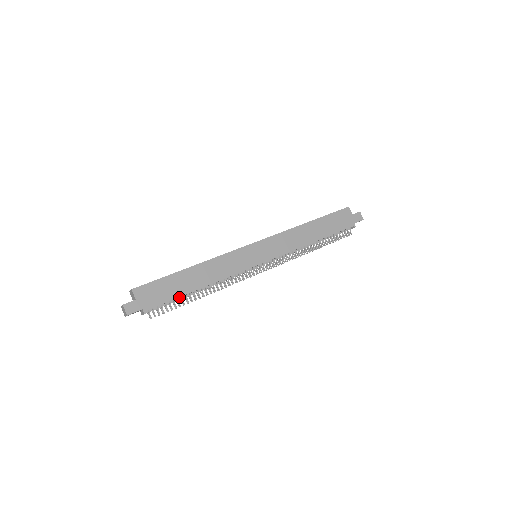
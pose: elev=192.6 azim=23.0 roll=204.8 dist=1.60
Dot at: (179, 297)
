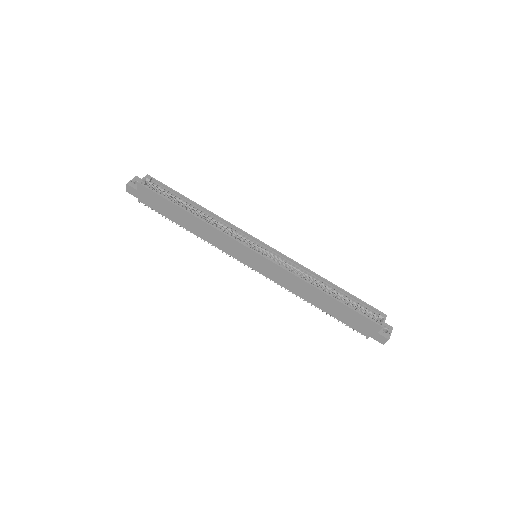
Dot at: occluded
